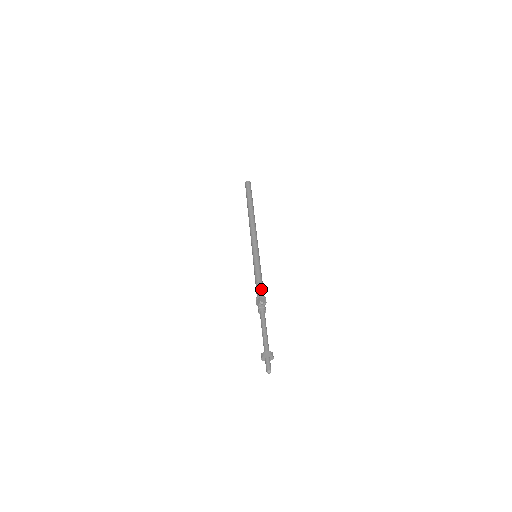
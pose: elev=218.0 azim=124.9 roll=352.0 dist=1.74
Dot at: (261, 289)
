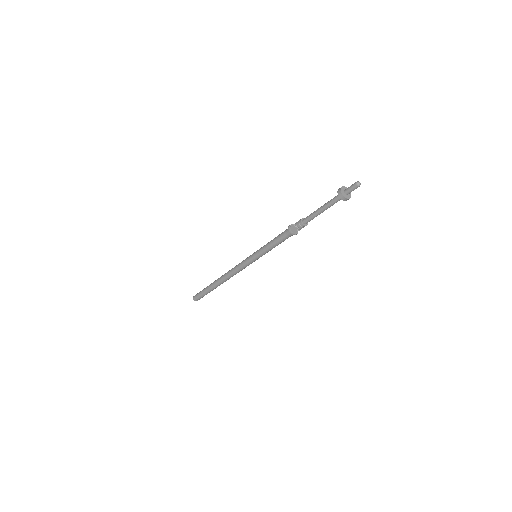
Dot at: occluded
